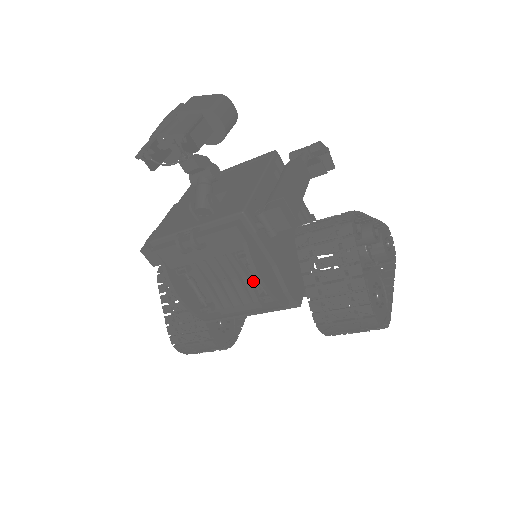
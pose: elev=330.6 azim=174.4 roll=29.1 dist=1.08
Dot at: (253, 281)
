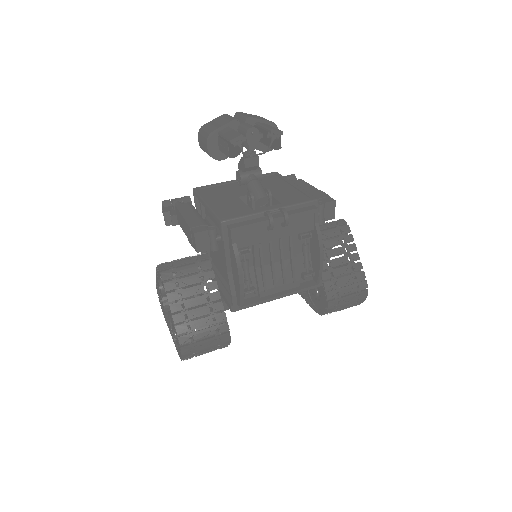
Dot at: (295, 263)
